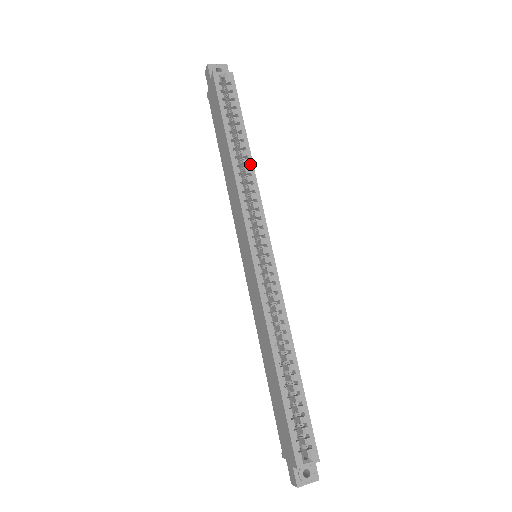
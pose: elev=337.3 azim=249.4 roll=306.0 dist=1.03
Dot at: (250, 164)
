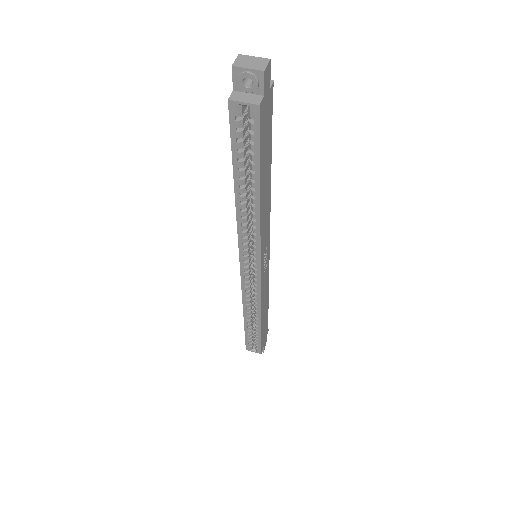
Dot at: (256, 213)
